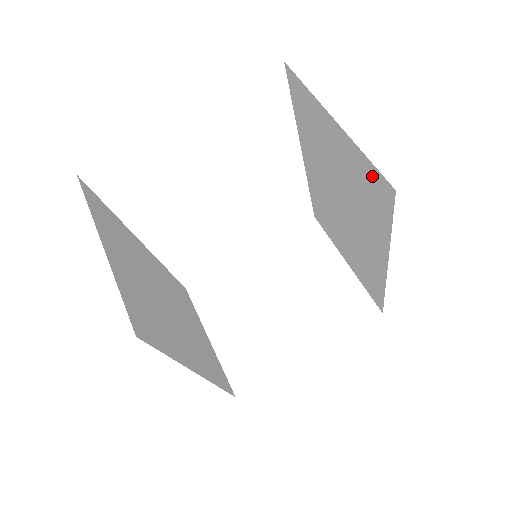
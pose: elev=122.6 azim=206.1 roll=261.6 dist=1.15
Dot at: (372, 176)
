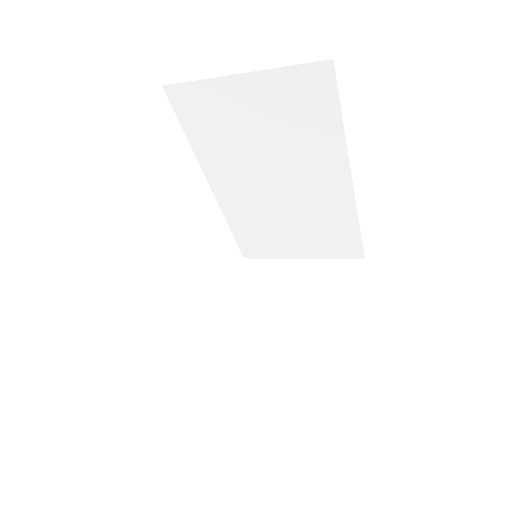
Dot at: (303, 81)
